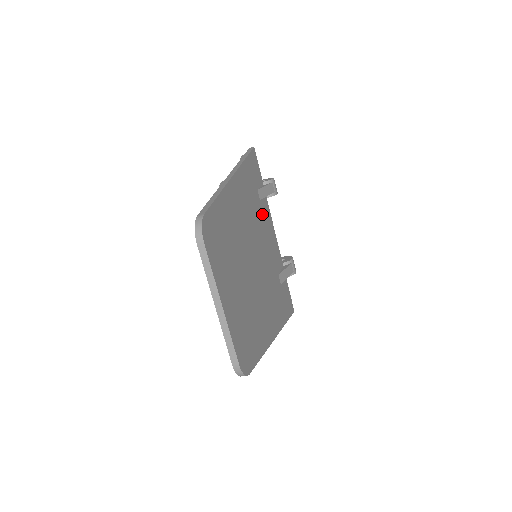
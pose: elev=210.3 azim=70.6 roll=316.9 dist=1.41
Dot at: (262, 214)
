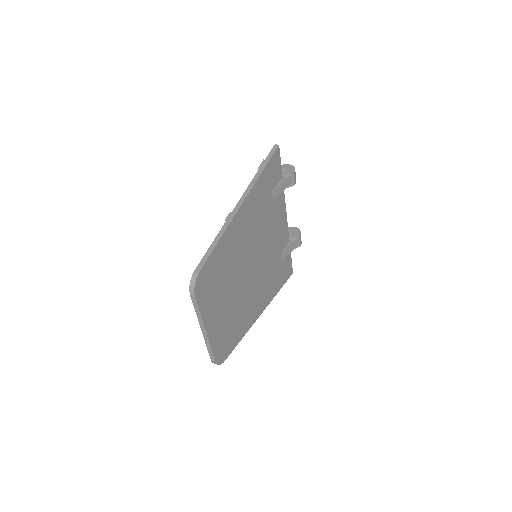
Dot at: (273, 211)
